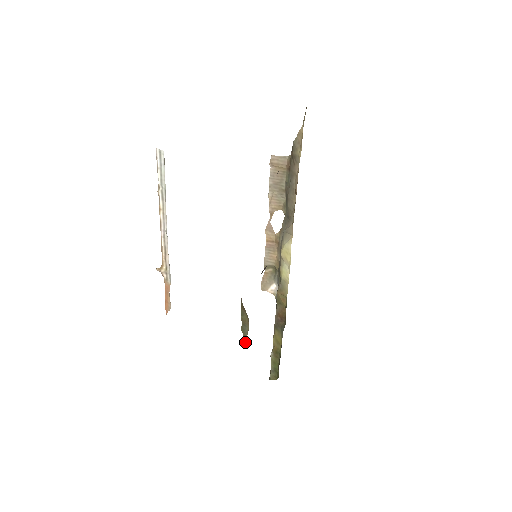
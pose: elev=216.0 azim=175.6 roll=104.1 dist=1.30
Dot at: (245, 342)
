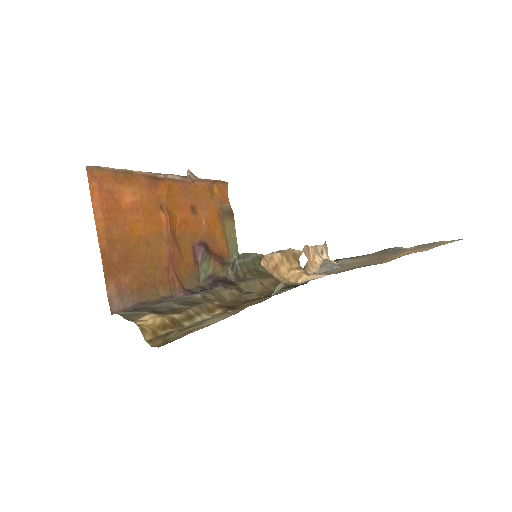
Dot at: occluded
